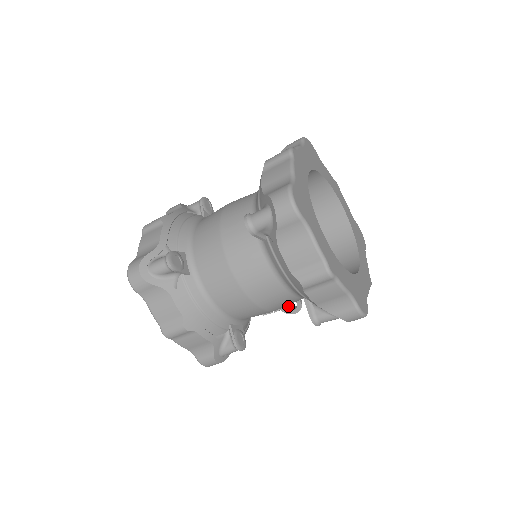
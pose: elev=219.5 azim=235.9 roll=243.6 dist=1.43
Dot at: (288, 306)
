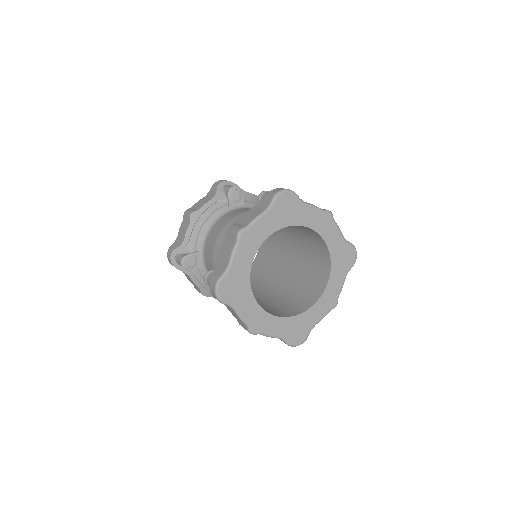
Dot at: occluded
